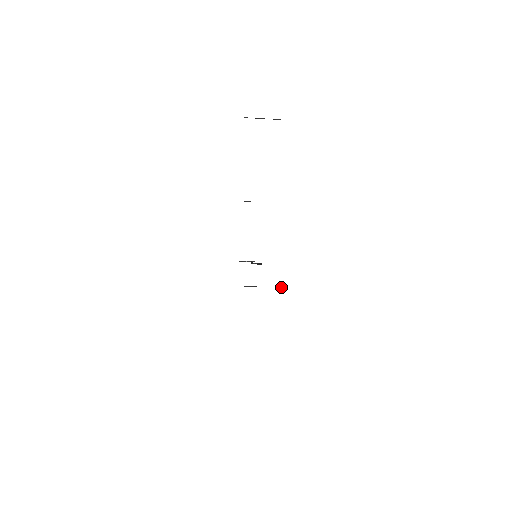
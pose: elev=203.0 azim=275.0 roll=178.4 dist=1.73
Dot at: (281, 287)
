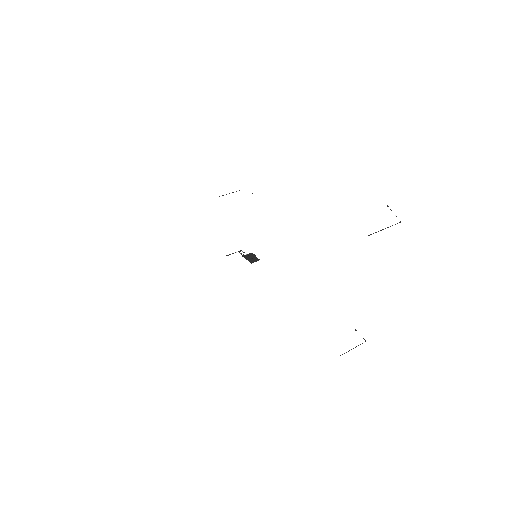
Dot at: occluded
